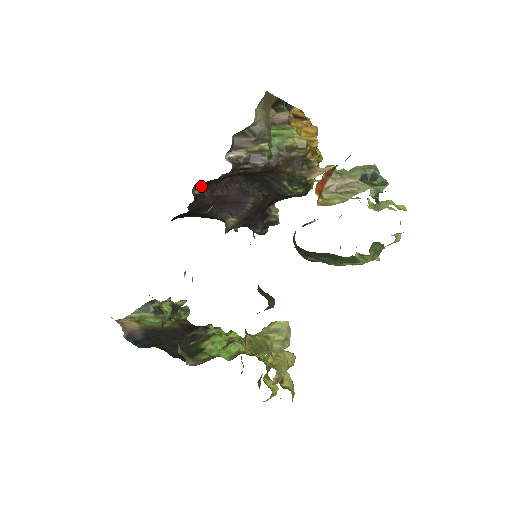
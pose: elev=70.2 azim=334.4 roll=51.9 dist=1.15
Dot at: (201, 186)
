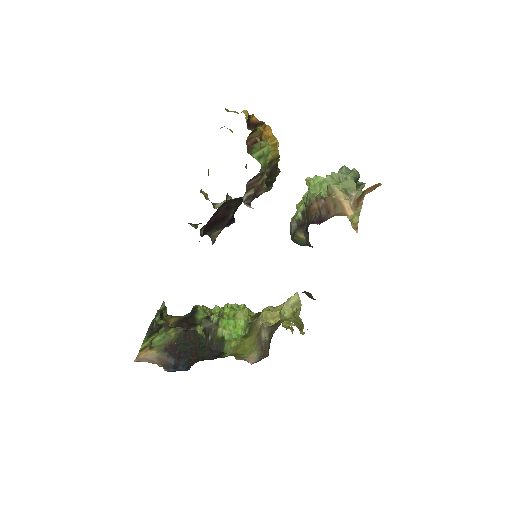
Dot at: (204, 225)
